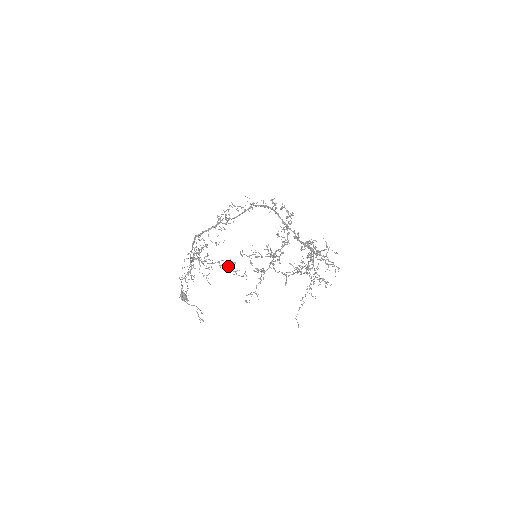
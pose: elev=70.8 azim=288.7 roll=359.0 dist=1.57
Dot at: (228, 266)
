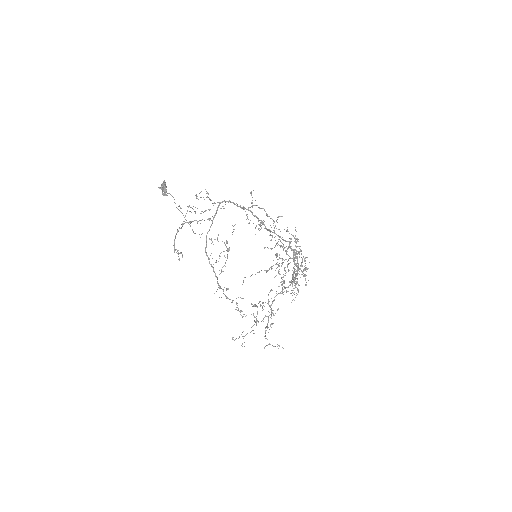
Dot at: occluded
